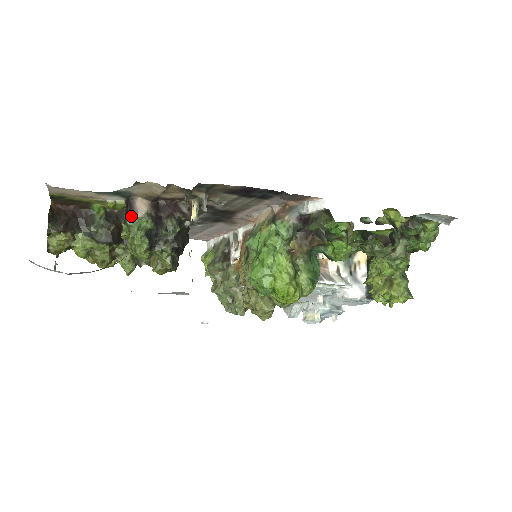
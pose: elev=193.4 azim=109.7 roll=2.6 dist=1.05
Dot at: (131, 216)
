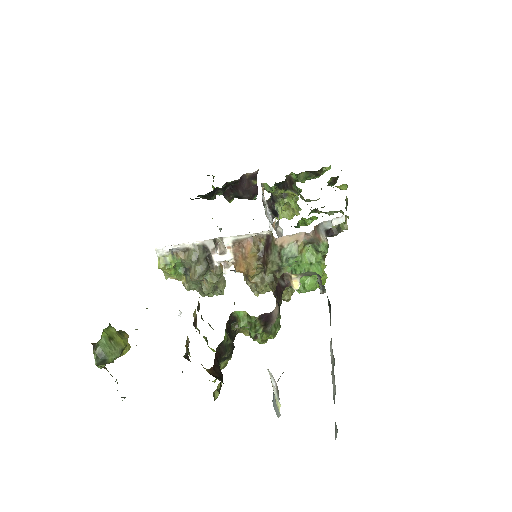
Dot at: (271, 324)
